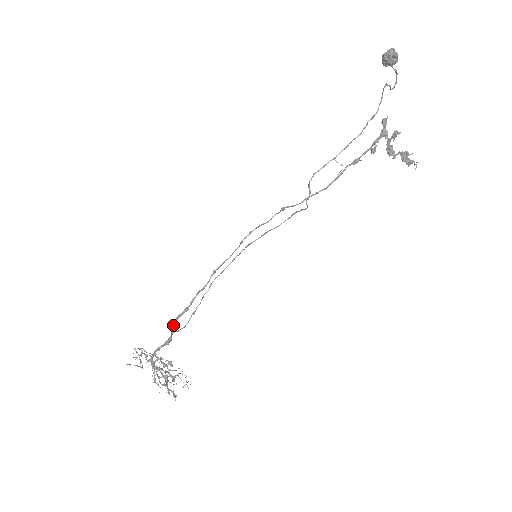
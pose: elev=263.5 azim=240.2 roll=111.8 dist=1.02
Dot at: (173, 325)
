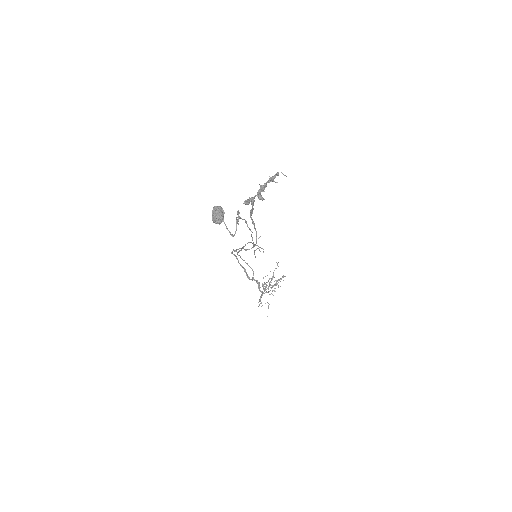
Dot at: occluded
